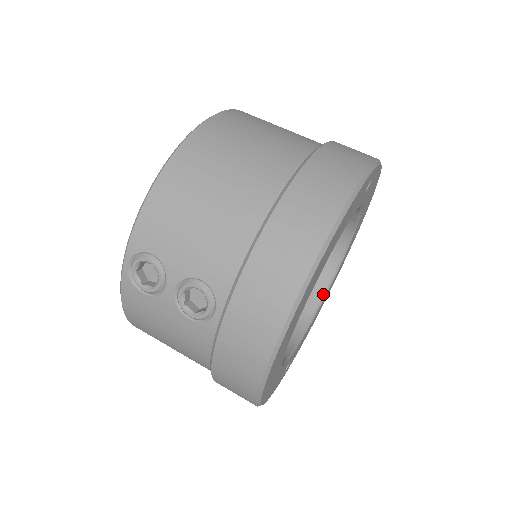
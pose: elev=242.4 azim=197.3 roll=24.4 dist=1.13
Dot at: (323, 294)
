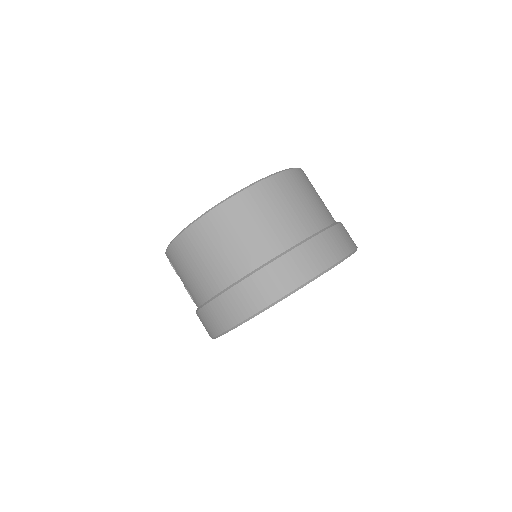
Dot at: occluded
